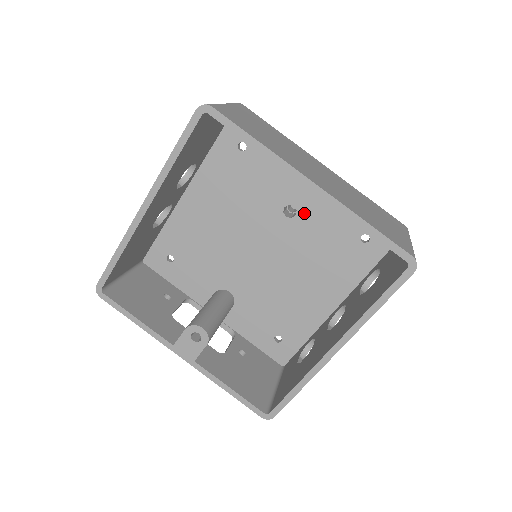
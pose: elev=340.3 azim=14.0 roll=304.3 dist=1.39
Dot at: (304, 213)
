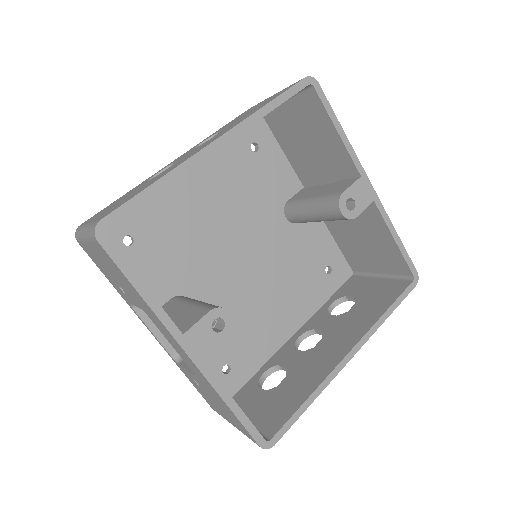
Dot at: (360, 210)
